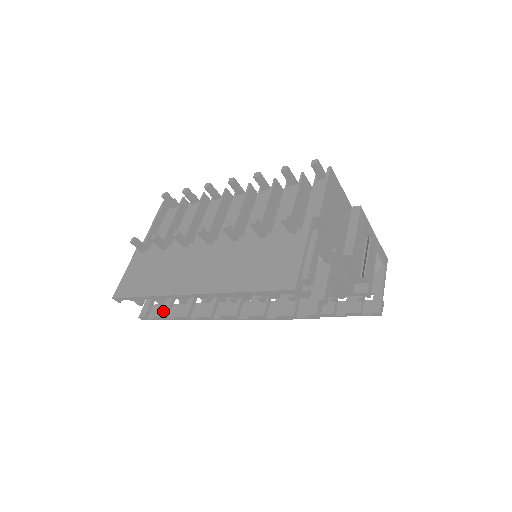
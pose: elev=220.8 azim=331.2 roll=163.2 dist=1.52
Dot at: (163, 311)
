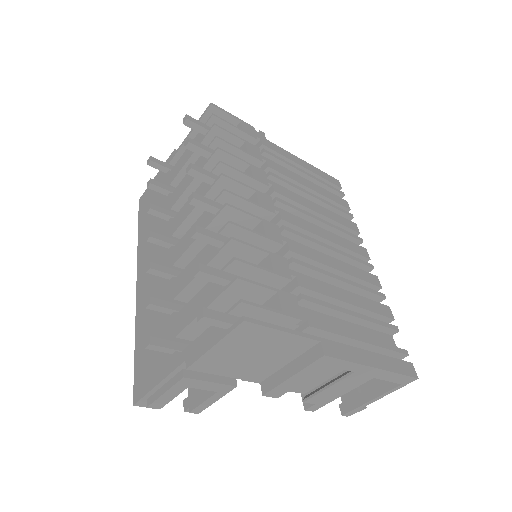
Dot at: occluded
